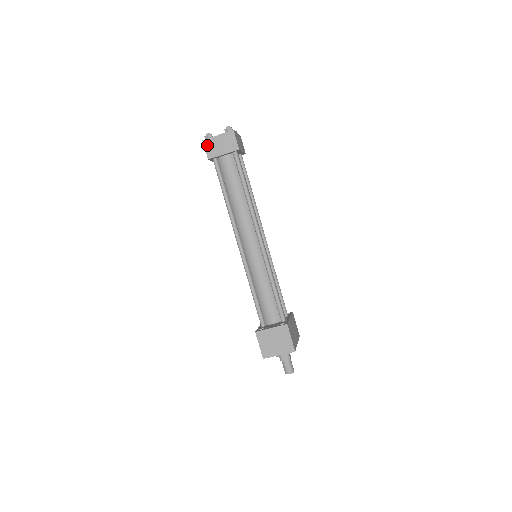
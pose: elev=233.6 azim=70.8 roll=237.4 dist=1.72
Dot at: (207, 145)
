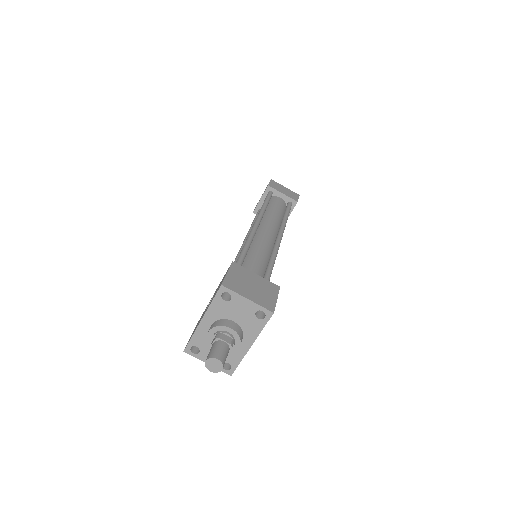
Dot at: (273, 182)
